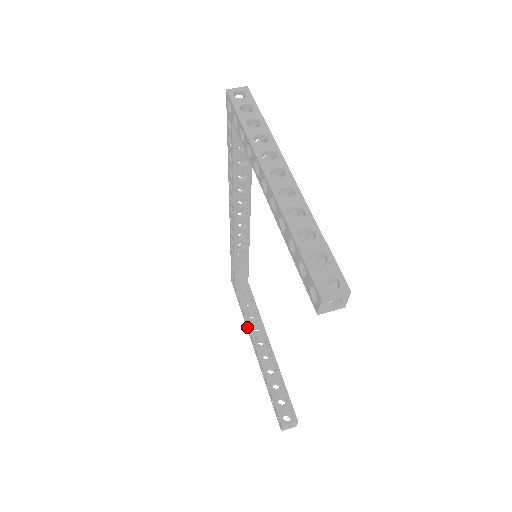
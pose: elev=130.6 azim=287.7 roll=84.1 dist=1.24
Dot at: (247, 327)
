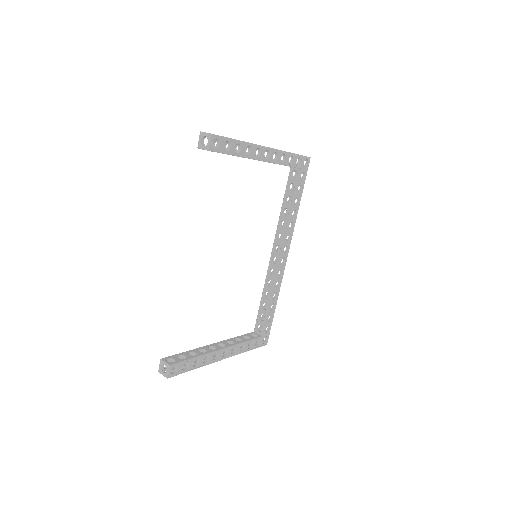
Dot at: occluded
